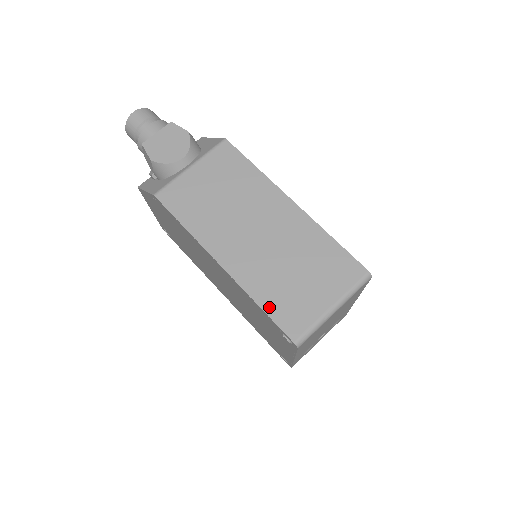
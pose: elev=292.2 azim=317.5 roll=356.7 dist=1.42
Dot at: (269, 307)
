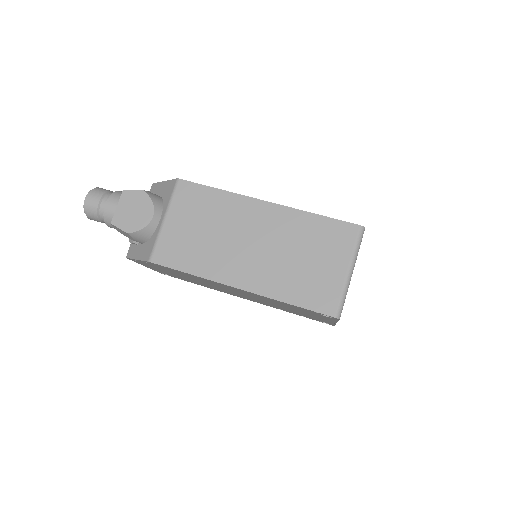
Dot at: (298, 300)
